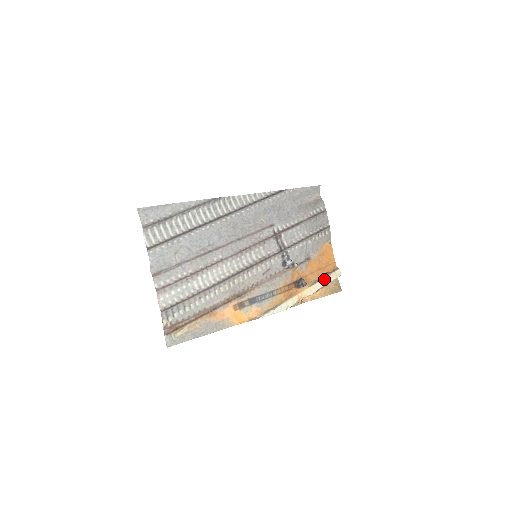
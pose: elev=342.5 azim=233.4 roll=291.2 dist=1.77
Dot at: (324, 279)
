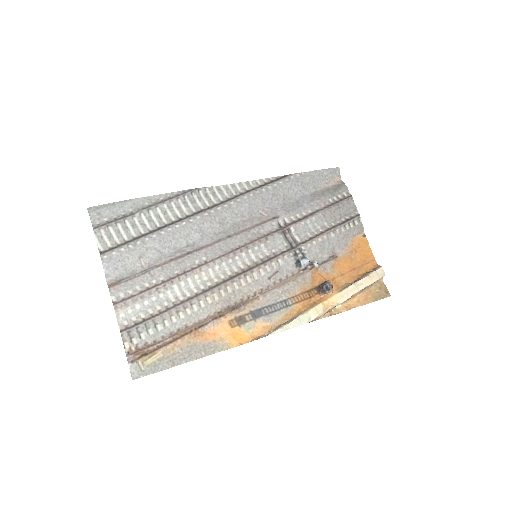
Dot at: (360, 281)
